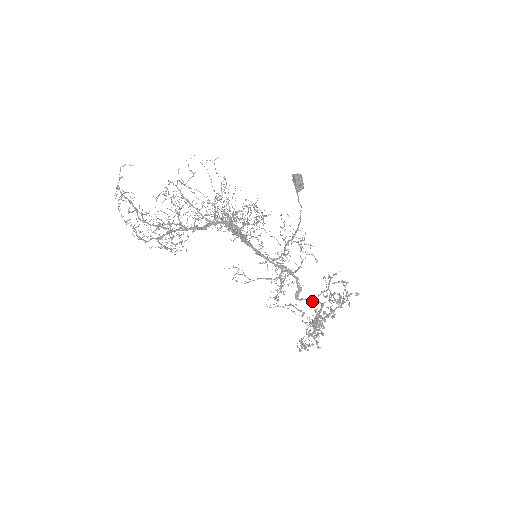
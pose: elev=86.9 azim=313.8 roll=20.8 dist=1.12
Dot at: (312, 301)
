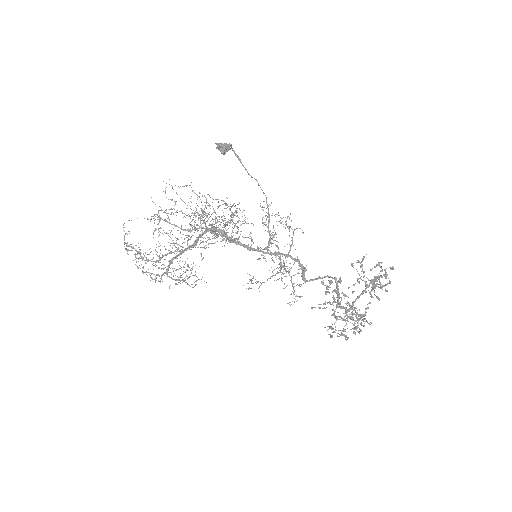
Dot at: (321, 278)
